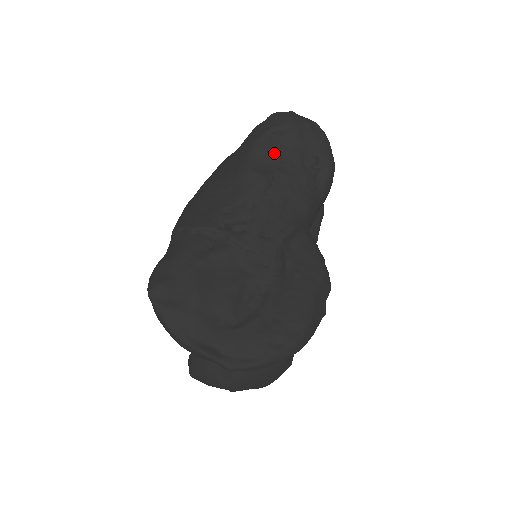
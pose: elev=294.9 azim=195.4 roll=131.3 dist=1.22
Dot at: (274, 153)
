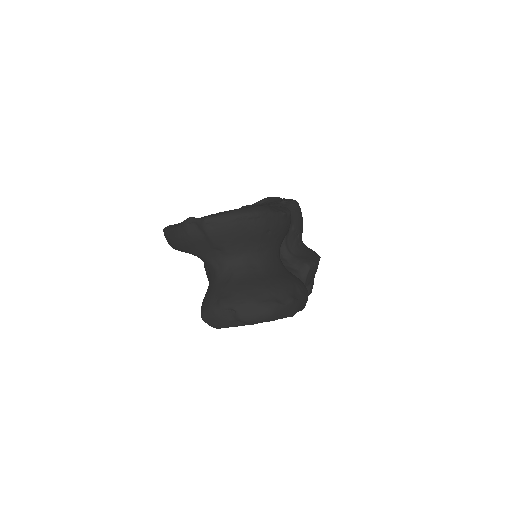
Dot at: occluded
